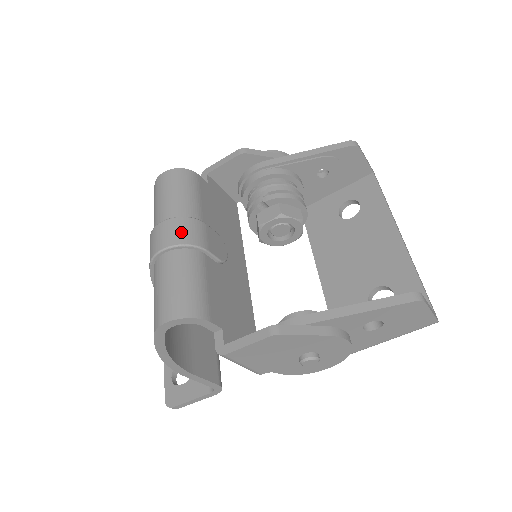
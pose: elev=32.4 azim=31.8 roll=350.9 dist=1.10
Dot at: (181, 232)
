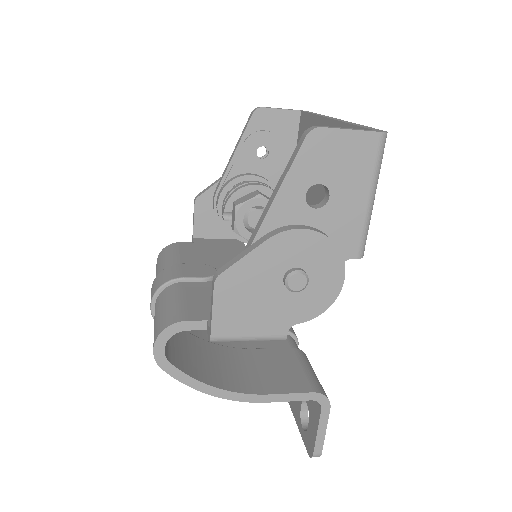
Dot at: (157, 283)
